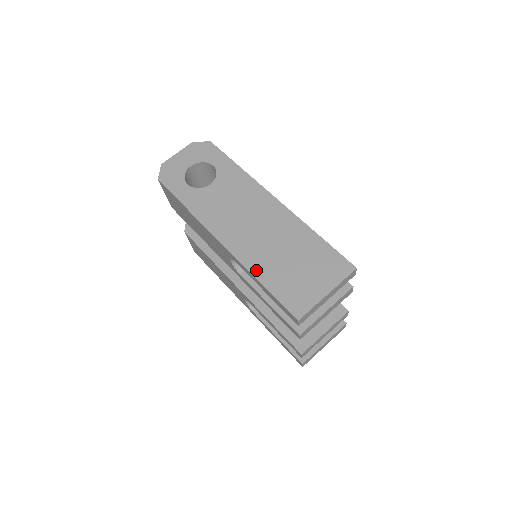
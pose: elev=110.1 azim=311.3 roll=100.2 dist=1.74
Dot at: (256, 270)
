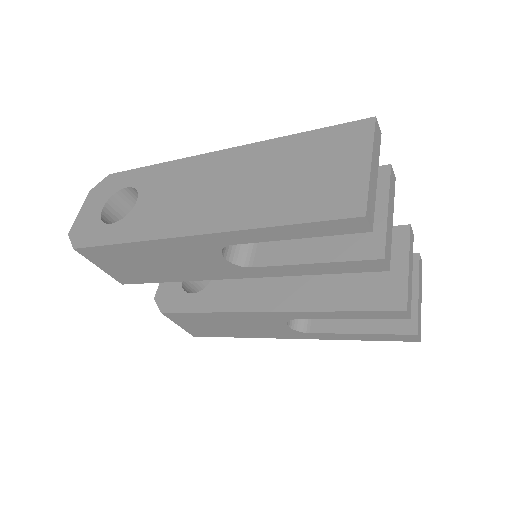
Dot at: (259, 220)
